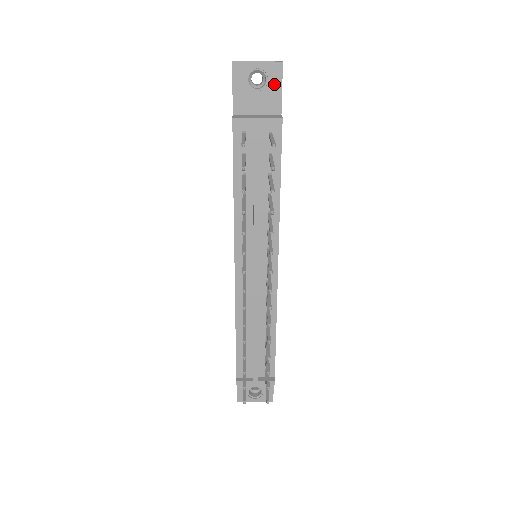
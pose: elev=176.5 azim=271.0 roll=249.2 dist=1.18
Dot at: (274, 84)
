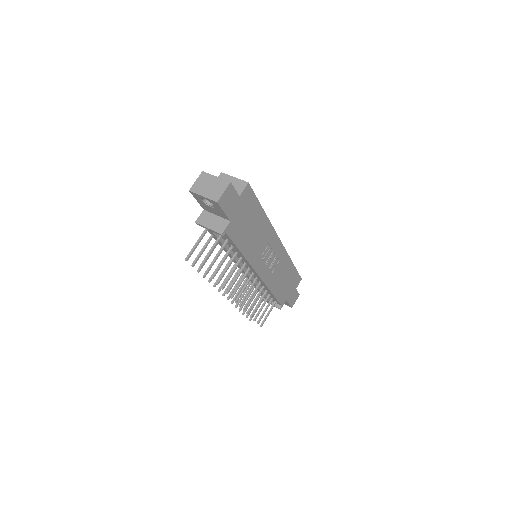
Dot at: (218, 208)
